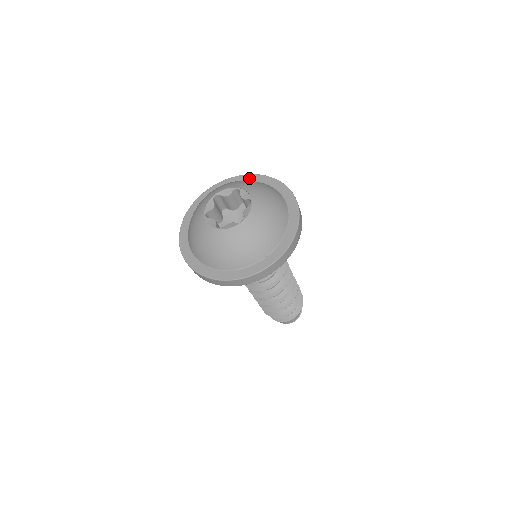
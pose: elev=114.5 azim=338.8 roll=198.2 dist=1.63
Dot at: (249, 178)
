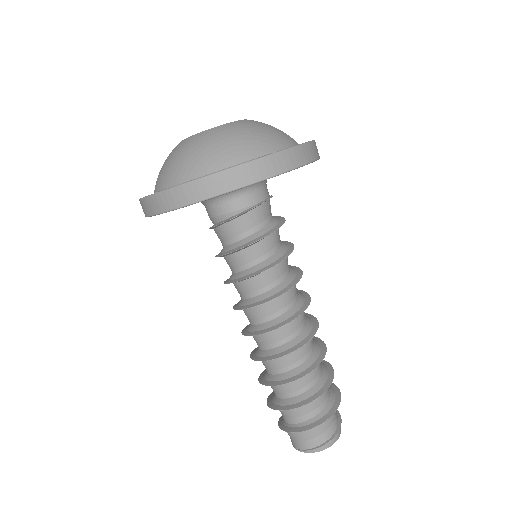
Dot at: occluded
